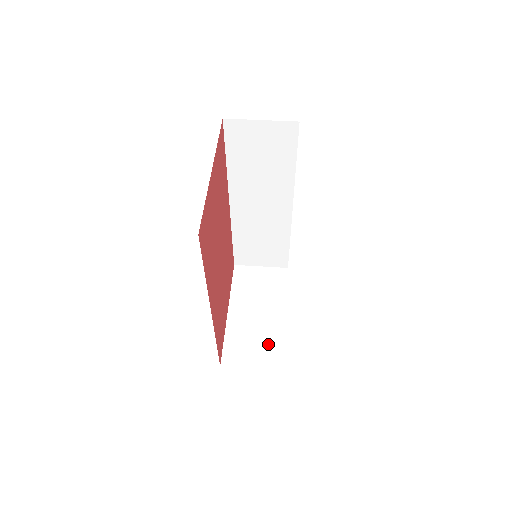
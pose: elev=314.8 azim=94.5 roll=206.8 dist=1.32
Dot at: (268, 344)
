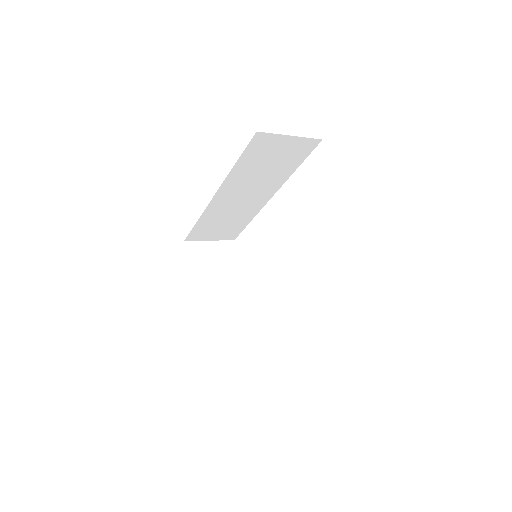
Dot at: (237, 321)
